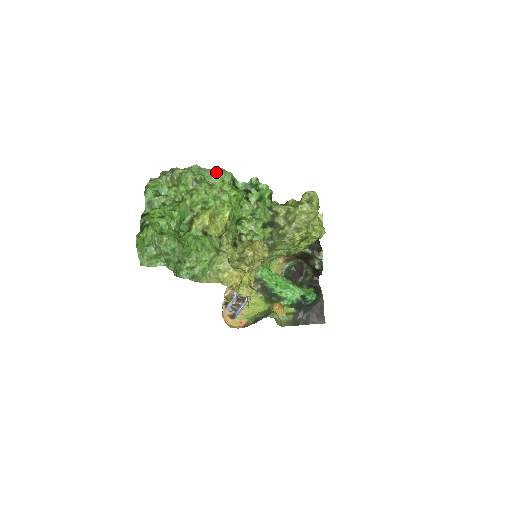
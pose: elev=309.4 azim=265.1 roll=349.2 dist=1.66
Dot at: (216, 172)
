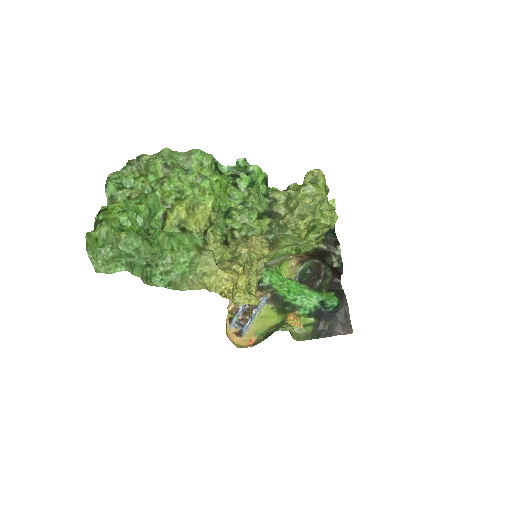
Dot at: (191, 154)
